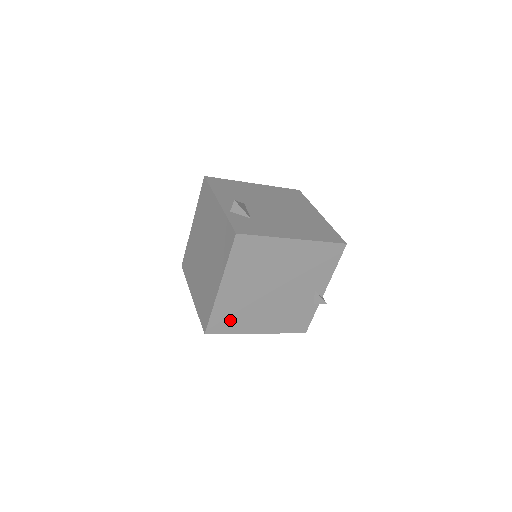
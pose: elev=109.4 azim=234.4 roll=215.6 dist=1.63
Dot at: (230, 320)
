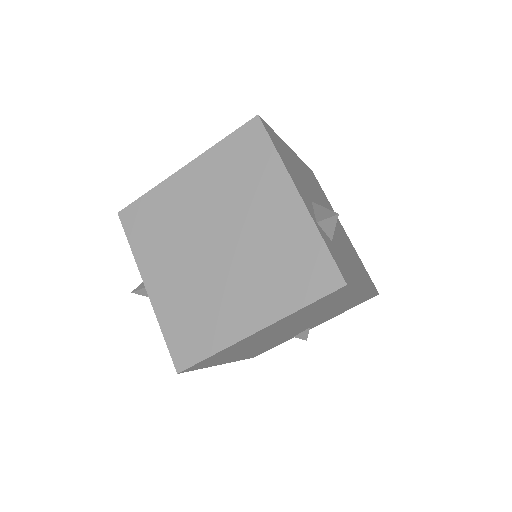
Dot at: (219, 358)
